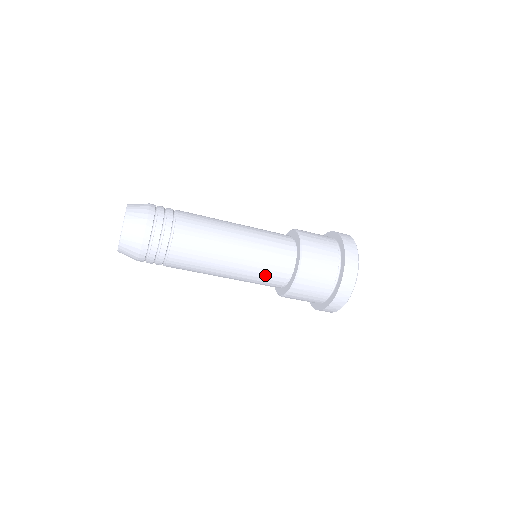
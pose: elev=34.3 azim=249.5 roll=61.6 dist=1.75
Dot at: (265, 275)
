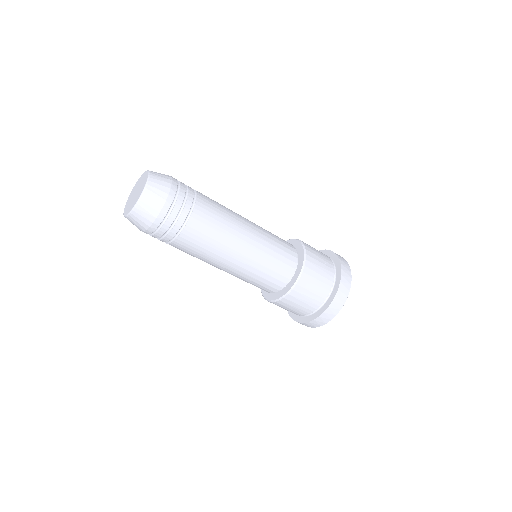
Dot at: (259, 281)
